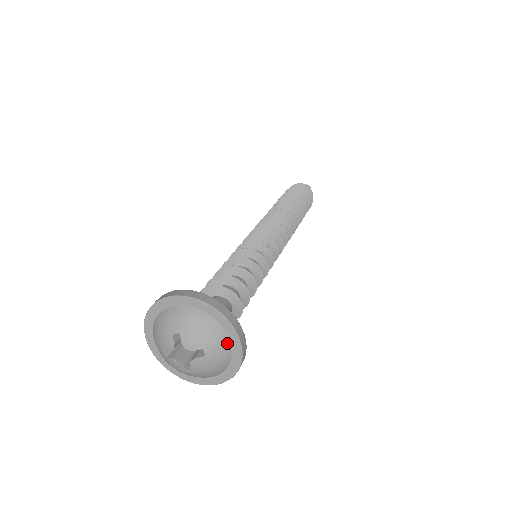
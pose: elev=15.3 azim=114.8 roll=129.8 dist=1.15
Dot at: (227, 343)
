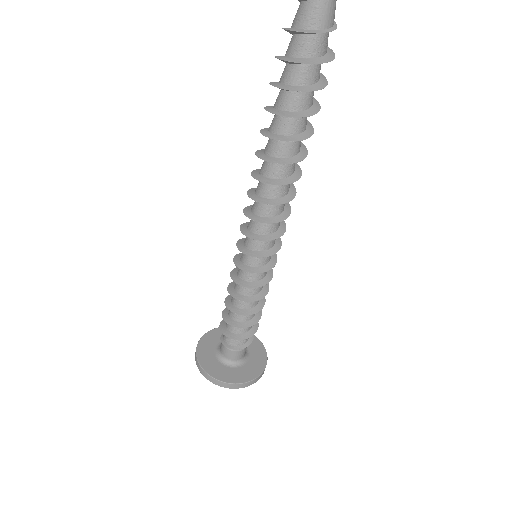
Dot at: occluded
